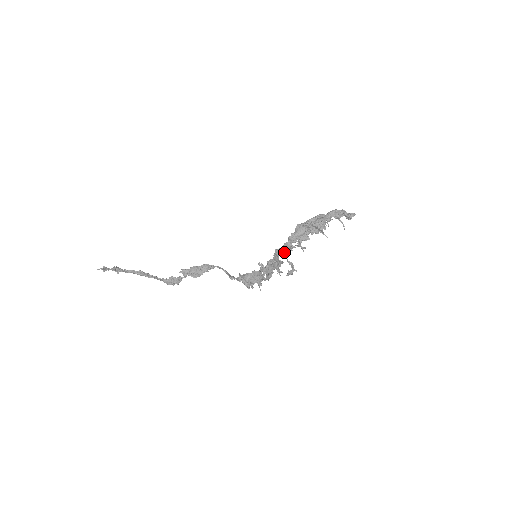
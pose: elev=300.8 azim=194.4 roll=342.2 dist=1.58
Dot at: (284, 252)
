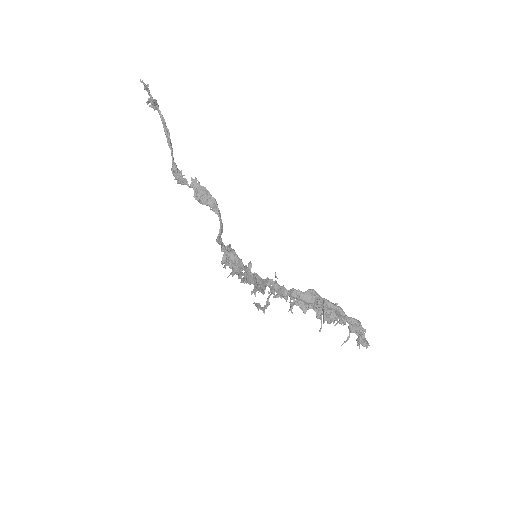
Dot at: occluded
